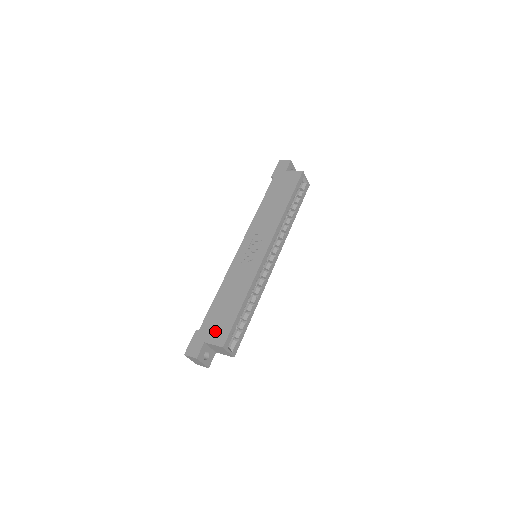
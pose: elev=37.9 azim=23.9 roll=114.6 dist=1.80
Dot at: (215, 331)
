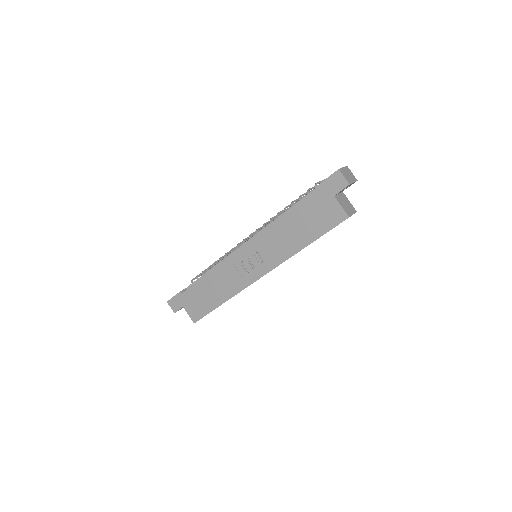
Dot at: (193, 307)
